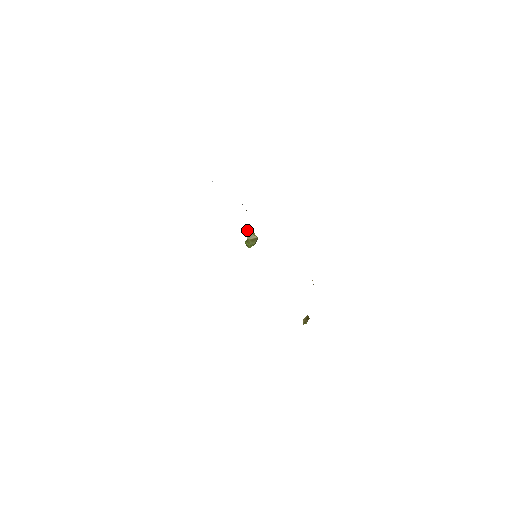
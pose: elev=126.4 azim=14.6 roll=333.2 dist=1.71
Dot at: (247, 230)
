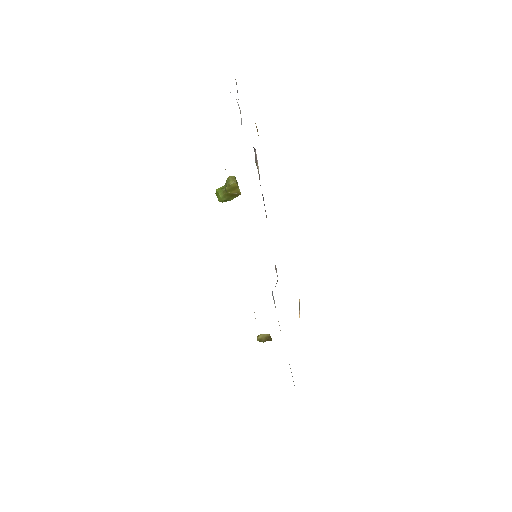
Dot at: (231, 177)
